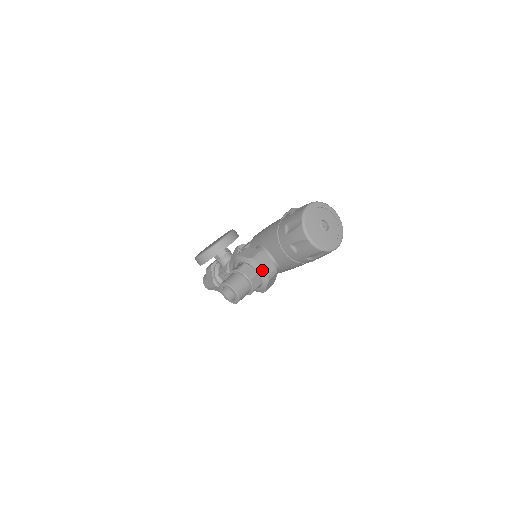
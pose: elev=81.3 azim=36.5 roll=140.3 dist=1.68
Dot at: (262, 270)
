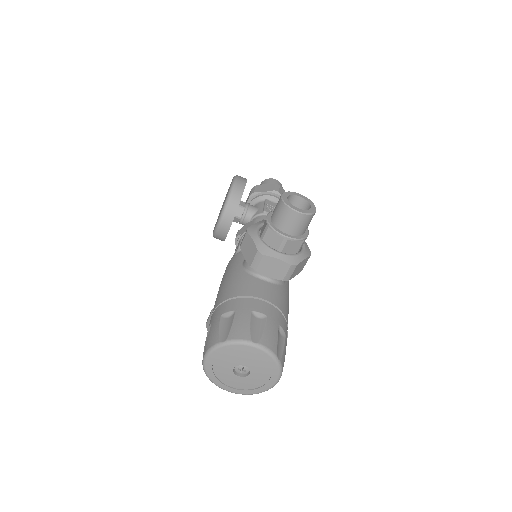
Dot at: occluded
